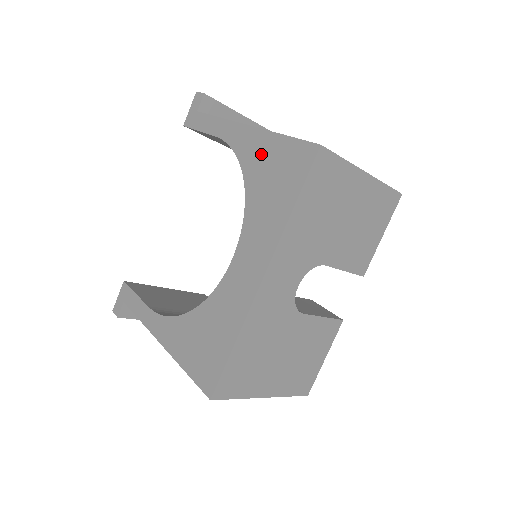
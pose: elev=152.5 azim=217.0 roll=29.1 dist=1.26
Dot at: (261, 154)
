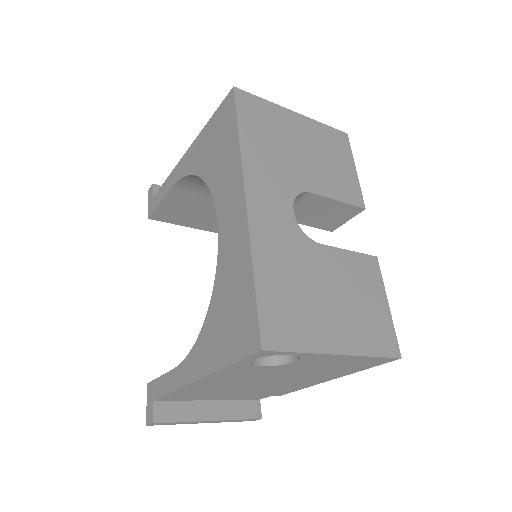
Dot at: (202, 148)
